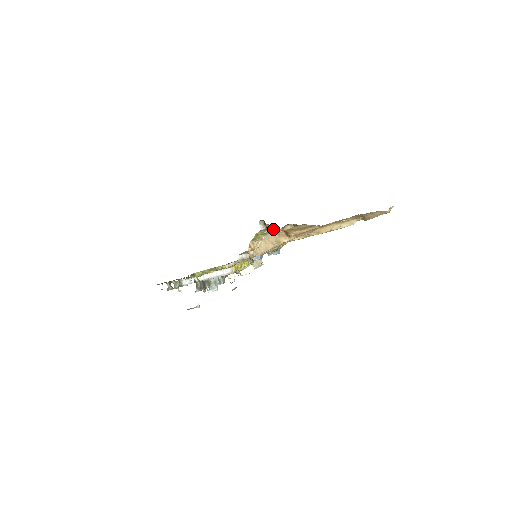
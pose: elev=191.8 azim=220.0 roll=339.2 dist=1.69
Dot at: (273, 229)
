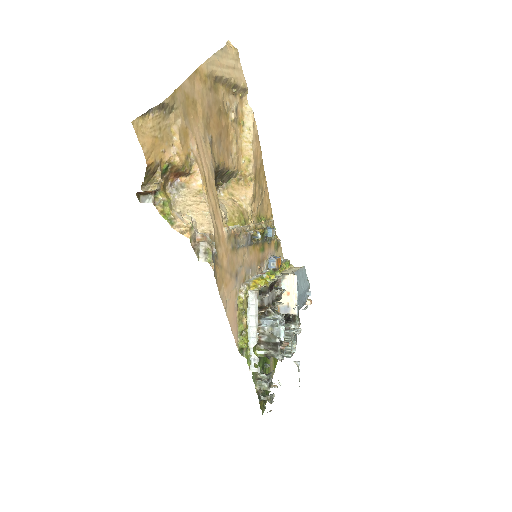
Dot at: (155, 184)
